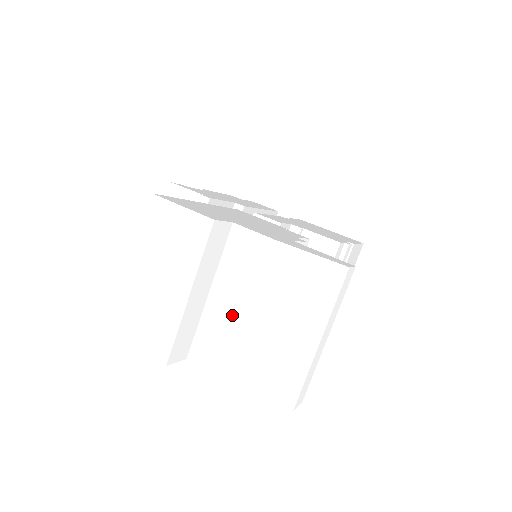
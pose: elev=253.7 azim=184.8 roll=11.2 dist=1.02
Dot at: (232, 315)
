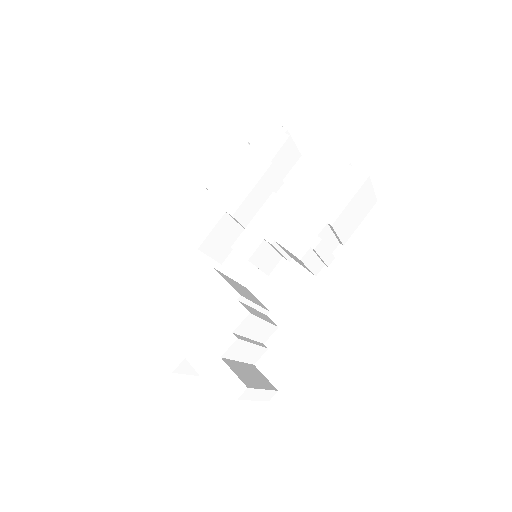
Dot at: occluded
